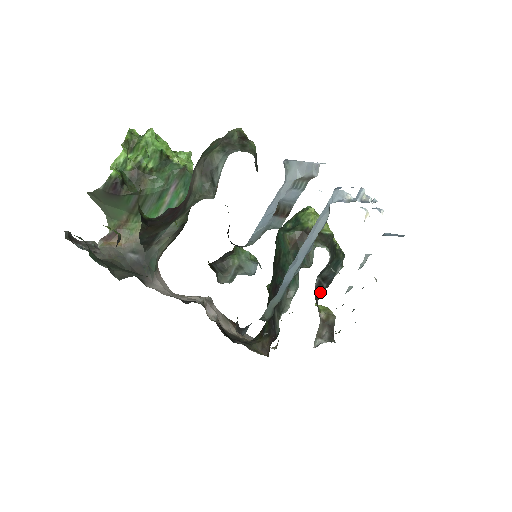
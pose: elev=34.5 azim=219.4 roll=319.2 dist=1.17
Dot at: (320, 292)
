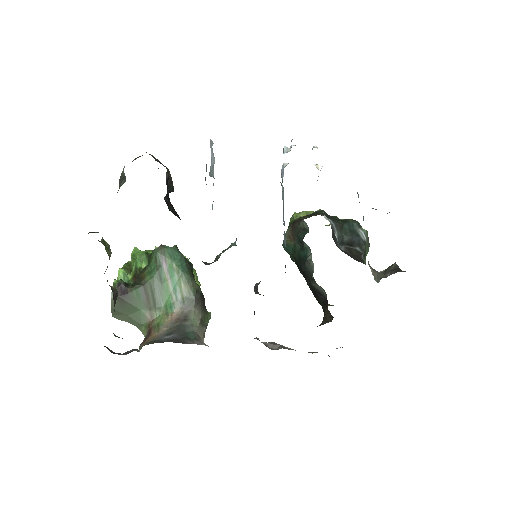
Dot at: (358, 256)
